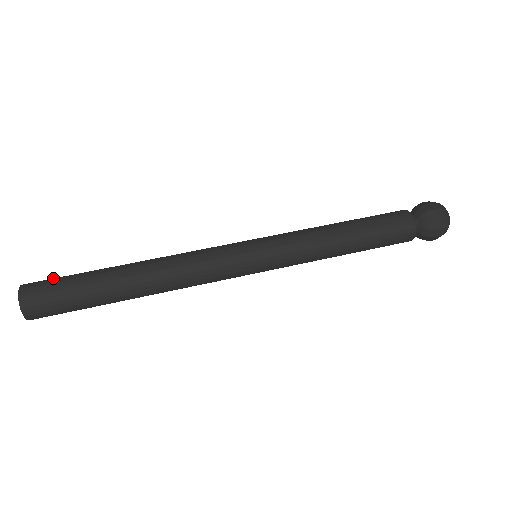
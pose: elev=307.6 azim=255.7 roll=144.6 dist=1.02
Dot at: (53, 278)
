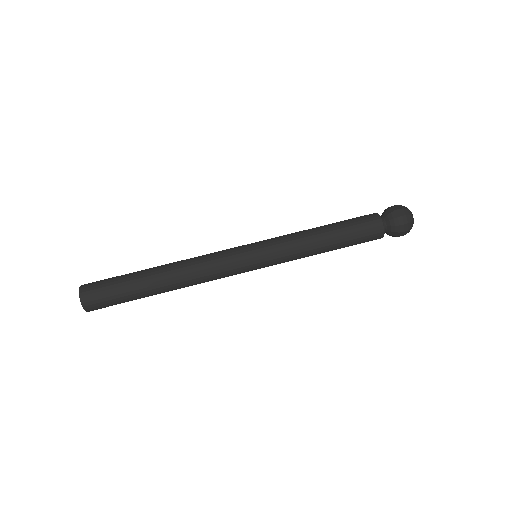
Dot at: (102, 285)
